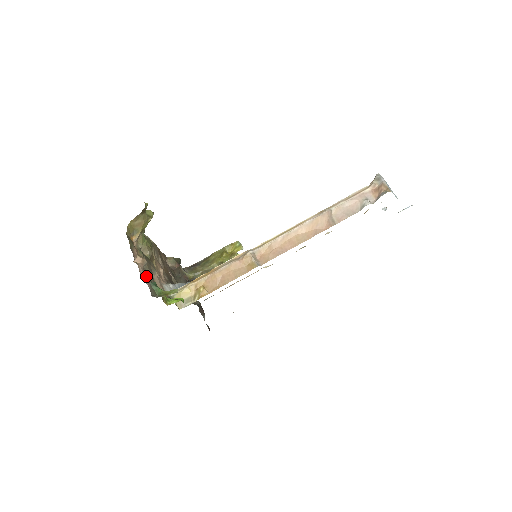
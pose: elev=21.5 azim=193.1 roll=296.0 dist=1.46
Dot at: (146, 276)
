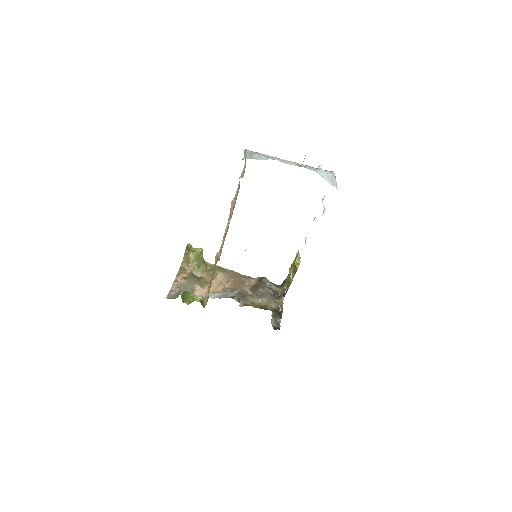
Dot at: (177, 288)
